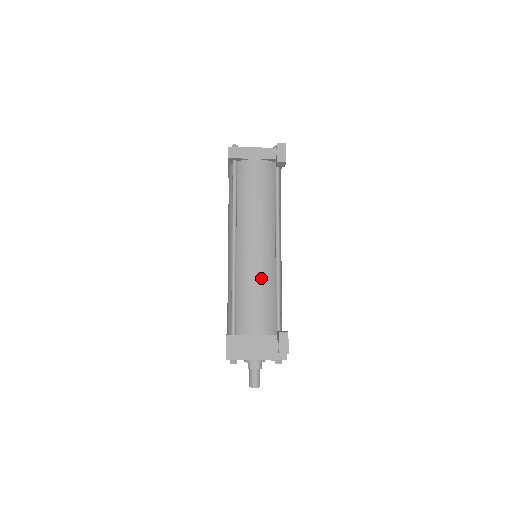
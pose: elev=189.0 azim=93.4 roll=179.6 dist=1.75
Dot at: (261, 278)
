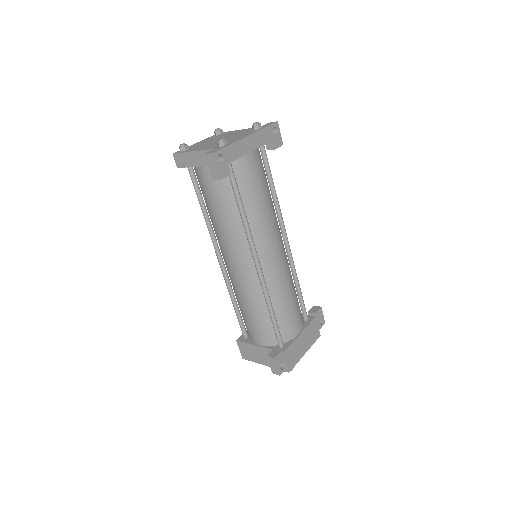
Dot at: (248, 297)
